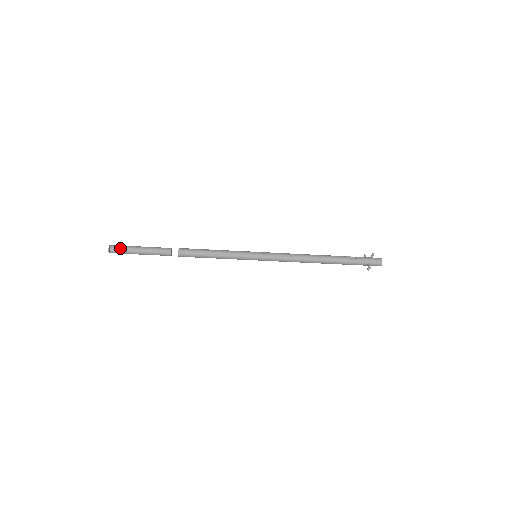
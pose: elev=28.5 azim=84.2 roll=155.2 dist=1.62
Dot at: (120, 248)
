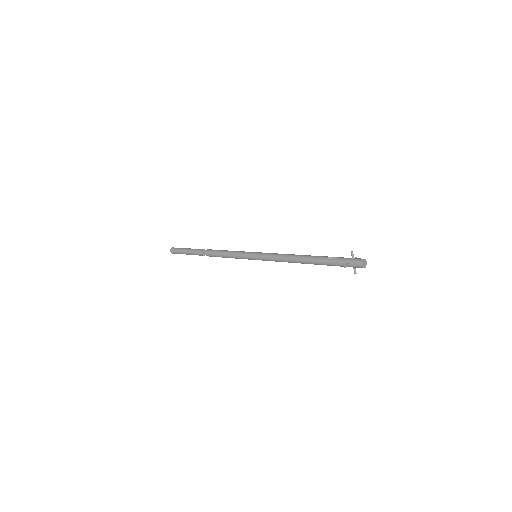
Dot at: (176, 249)
